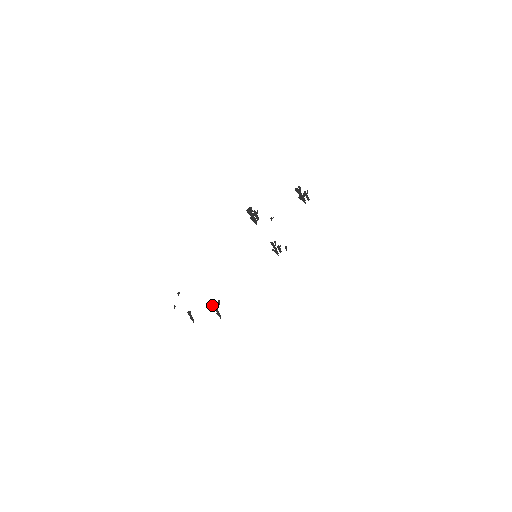
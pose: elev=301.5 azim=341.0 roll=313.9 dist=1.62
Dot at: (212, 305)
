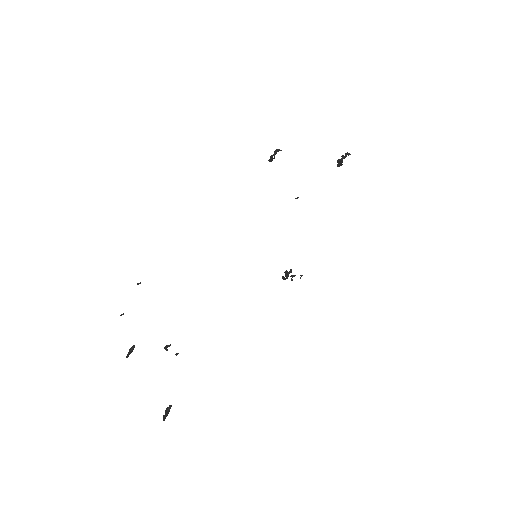
Dot at: (165, 347)
